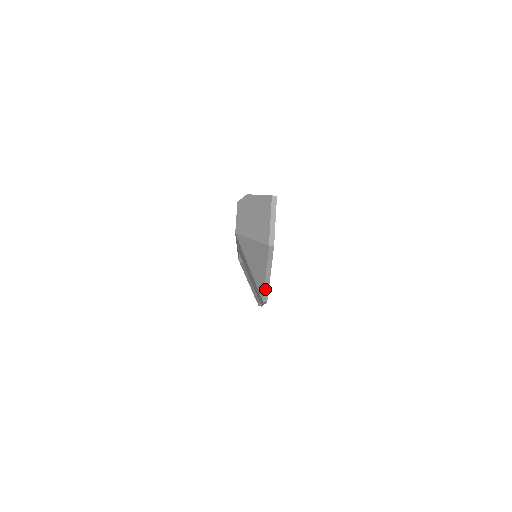
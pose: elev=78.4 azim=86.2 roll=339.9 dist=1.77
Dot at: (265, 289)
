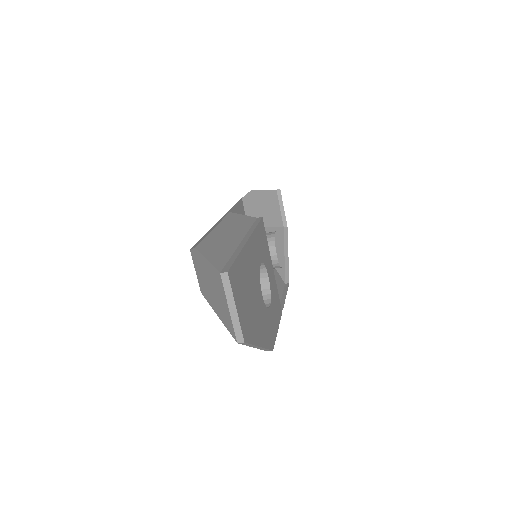
Dot at: (262, 349)
